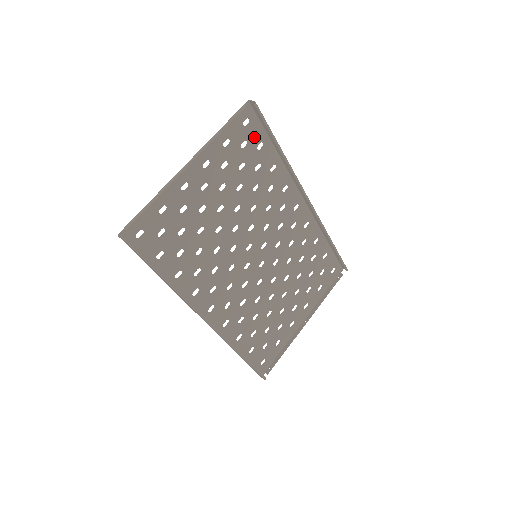
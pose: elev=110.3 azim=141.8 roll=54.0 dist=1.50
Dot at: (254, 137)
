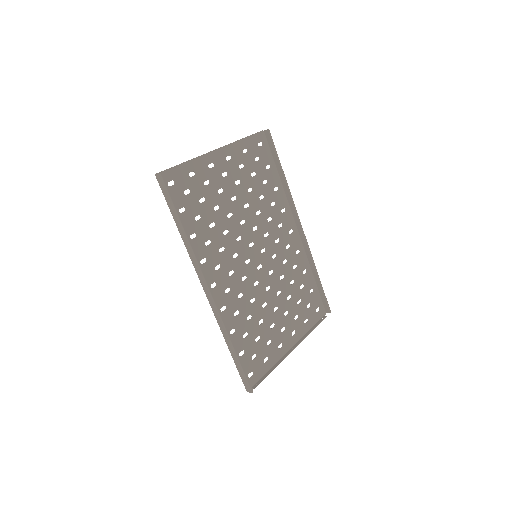
Dot at: (265, 158)
